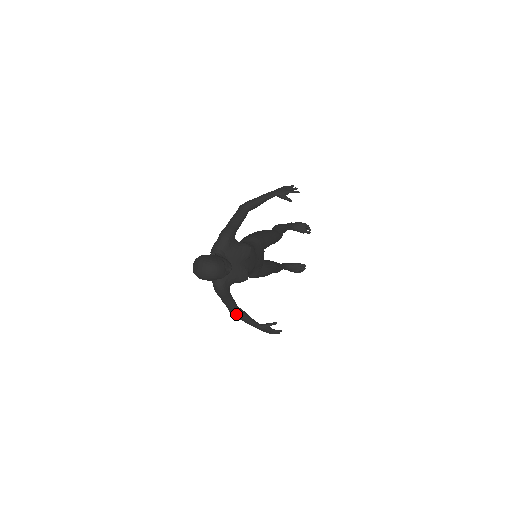
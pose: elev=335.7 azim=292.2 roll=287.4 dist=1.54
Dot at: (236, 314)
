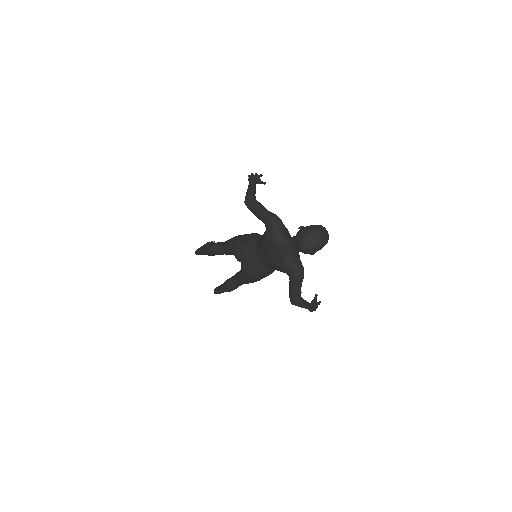
Dot at: (302, 301)
